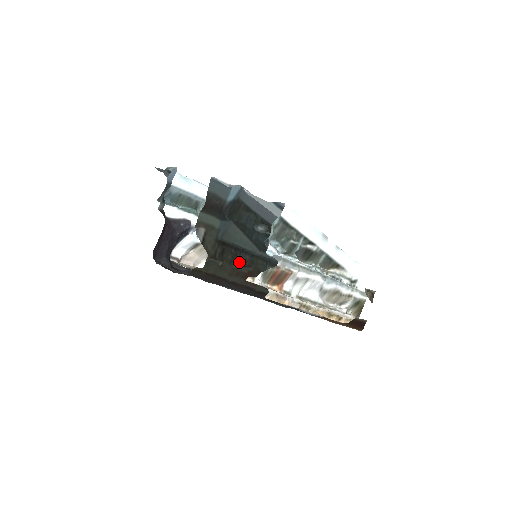
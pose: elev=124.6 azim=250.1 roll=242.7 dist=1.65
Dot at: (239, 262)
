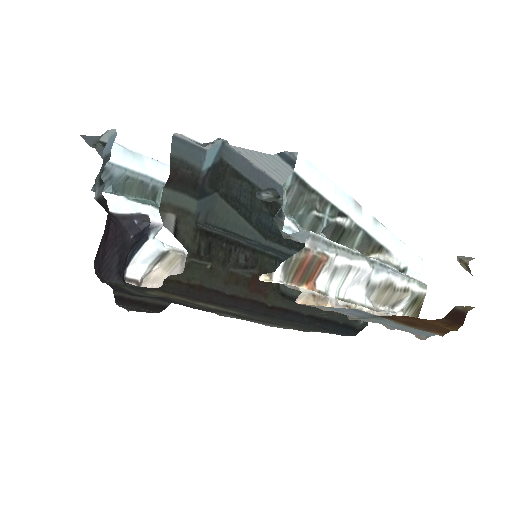
Dot at: (236, 261)
